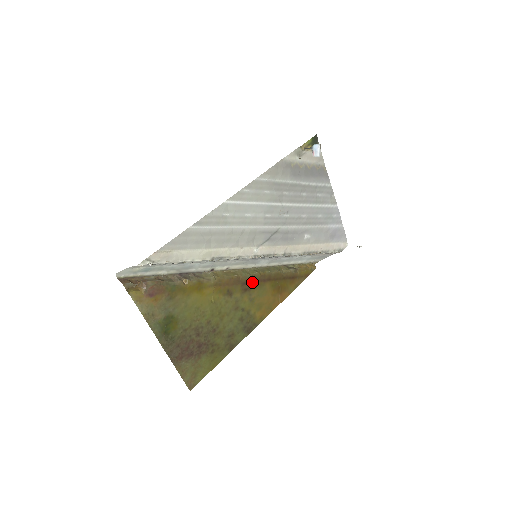
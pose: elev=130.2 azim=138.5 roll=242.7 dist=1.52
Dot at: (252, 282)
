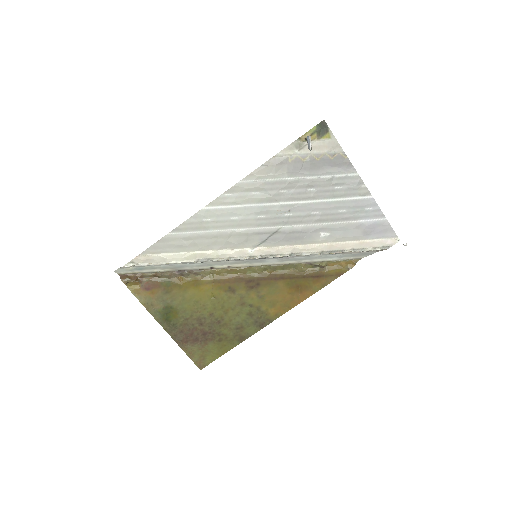
Dot at: (259, 280)
